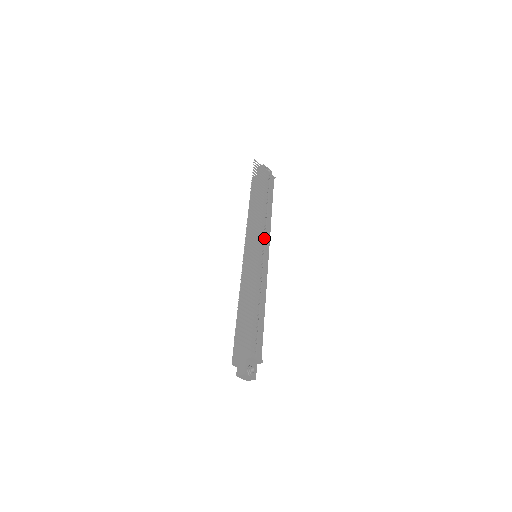
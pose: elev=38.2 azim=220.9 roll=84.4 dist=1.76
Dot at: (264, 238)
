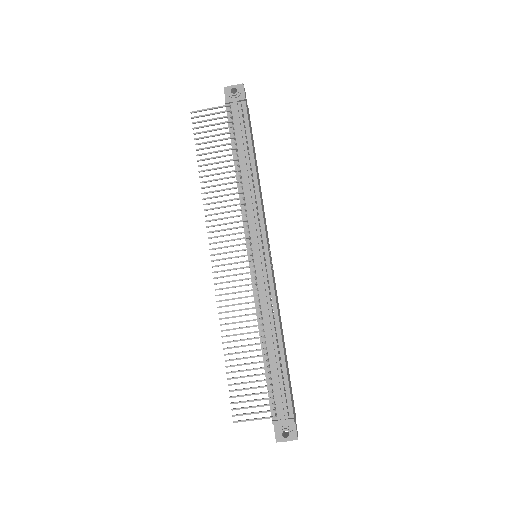
Dot at: (246, 232)
